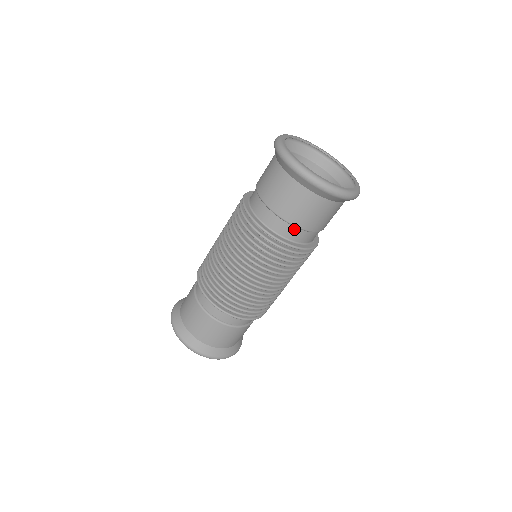
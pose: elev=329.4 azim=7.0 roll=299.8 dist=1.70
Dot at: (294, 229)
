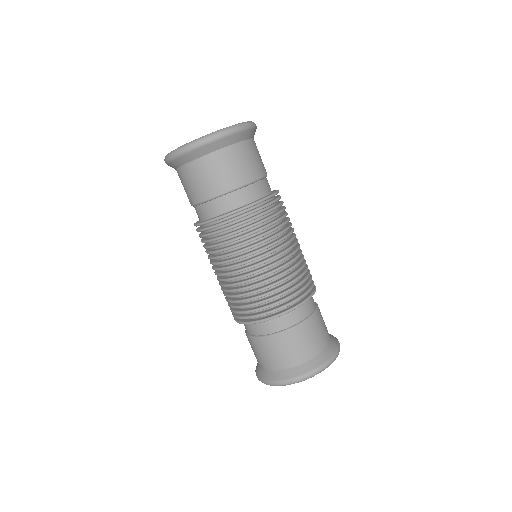
Dot at: (233, 195)
